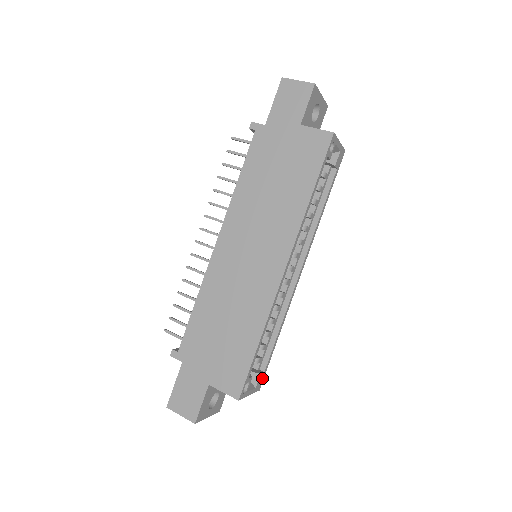
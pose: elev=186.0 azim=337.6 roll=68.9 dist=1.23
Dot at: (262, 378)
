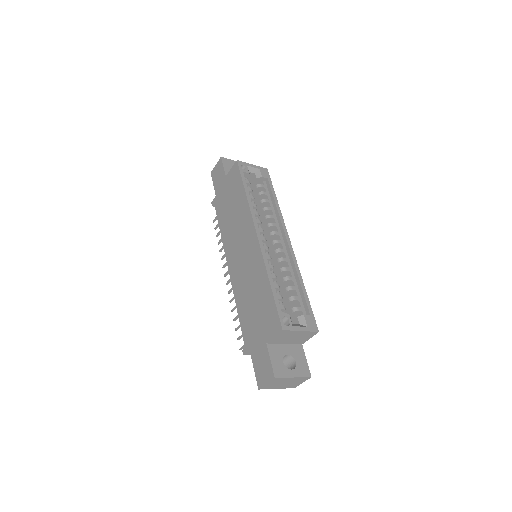
Dot at: (312, 321)
